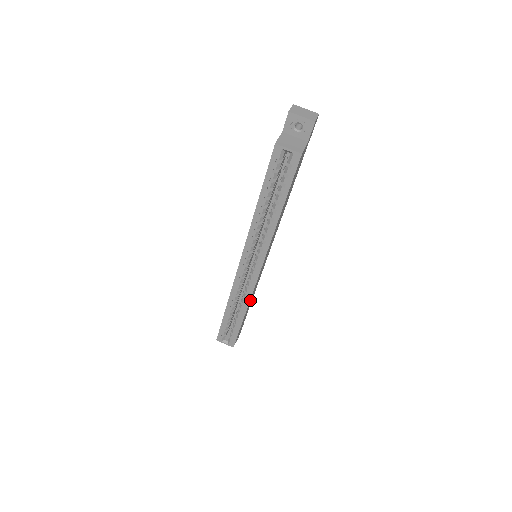
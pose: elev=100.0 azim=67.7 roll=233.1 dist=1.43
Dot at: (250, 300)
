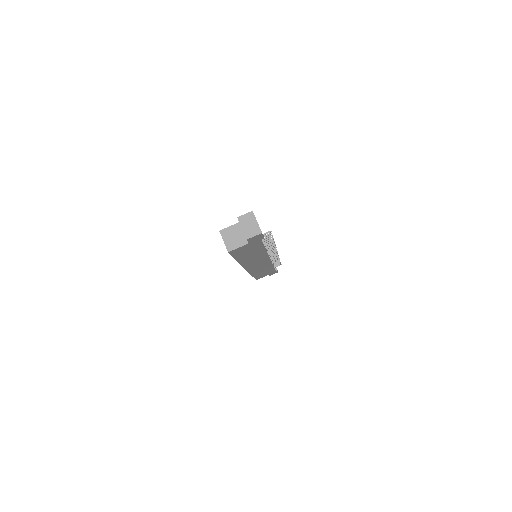
Dot at: (254, 272)
